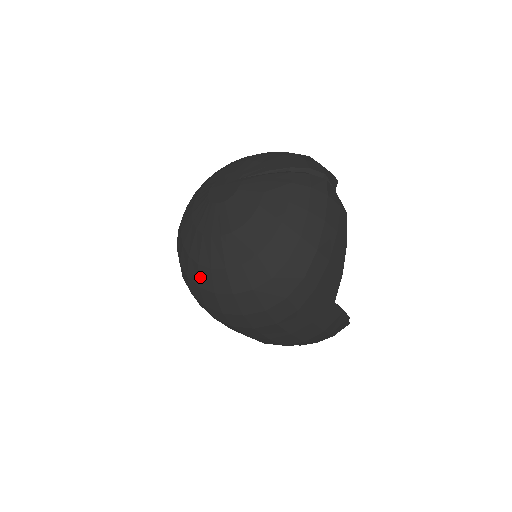
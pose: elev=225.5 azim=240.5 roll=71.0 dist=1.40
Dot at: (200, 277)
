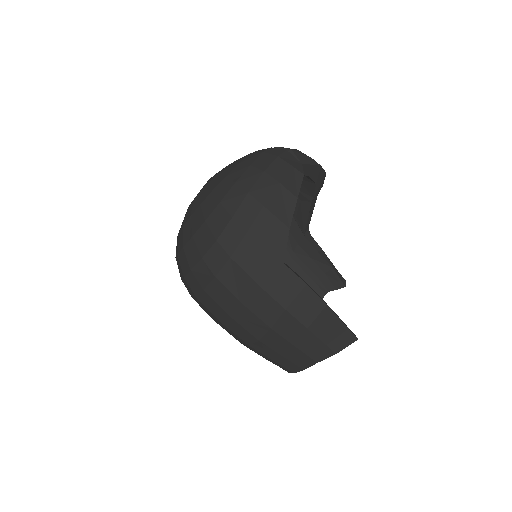
Dot at: (176, 247)
